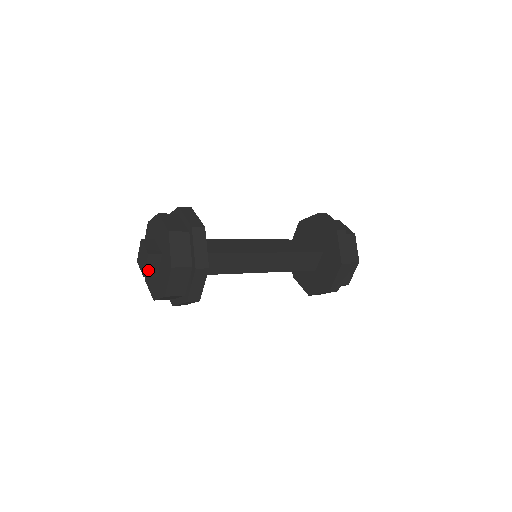
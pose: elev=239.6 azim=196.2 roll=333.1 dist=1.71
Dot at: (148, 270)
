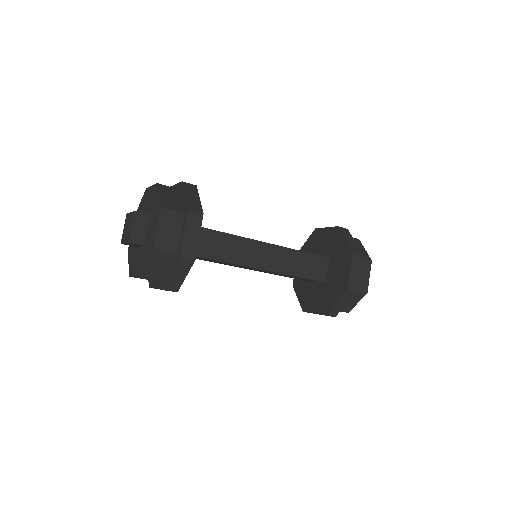
Dot at: (134, 234)
